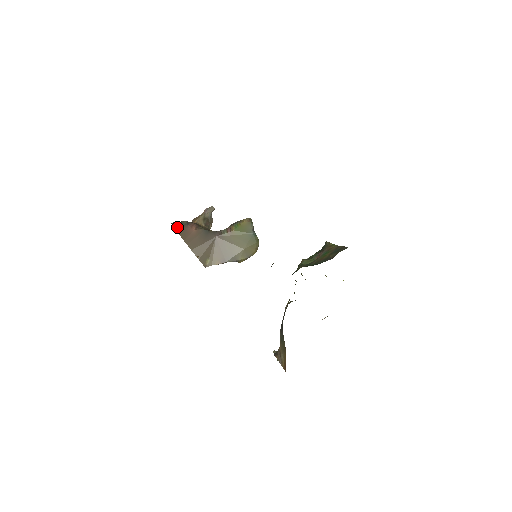
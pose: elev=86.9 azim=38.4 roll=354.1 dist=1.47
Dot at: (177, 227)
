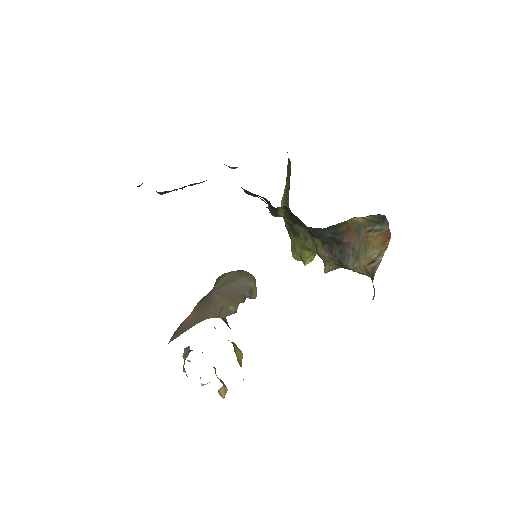
Dot at: (174, 336)
